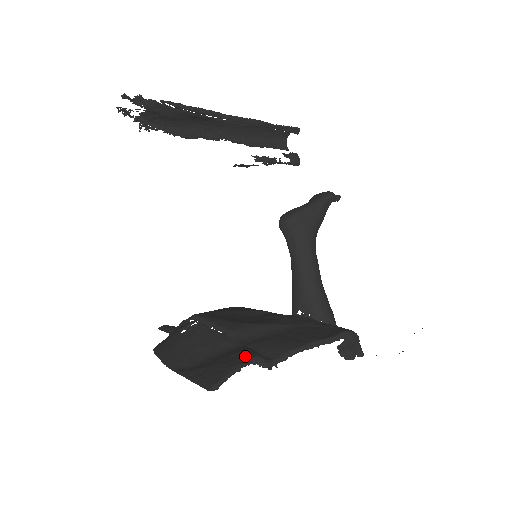
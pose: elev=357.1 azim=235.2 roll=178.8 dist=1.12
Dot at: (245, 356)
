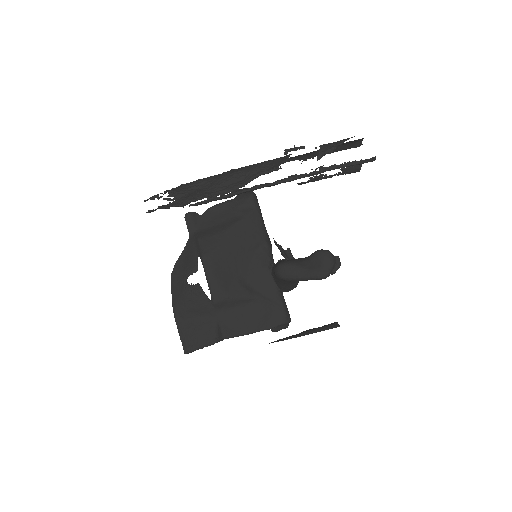
Dot at: (210, 339)
